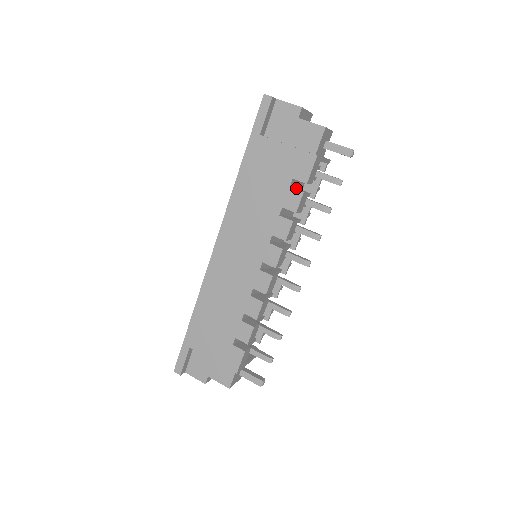
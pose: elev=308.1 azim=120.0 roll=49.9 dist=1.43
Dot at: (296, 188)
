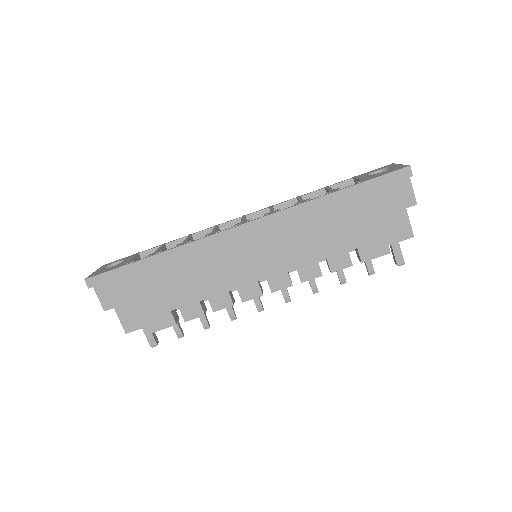
Dot at: occluded
